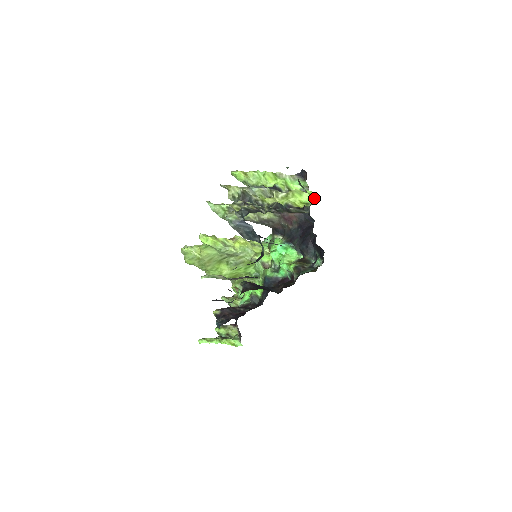
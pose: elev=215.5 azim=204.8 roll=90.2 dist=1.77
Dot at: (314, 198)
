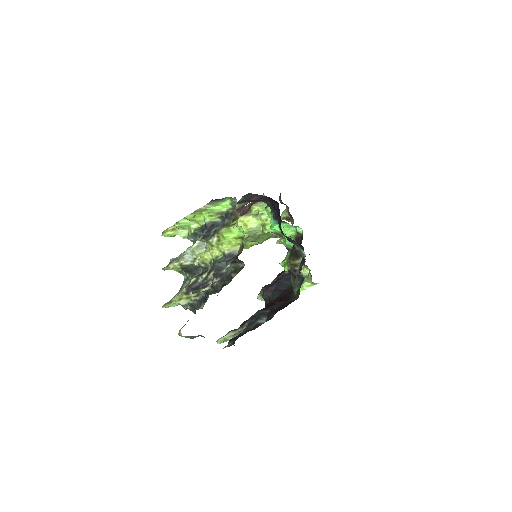
Dot at: (243, 230)
